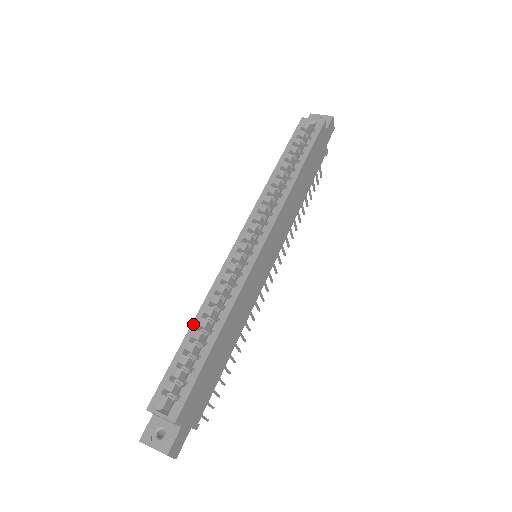
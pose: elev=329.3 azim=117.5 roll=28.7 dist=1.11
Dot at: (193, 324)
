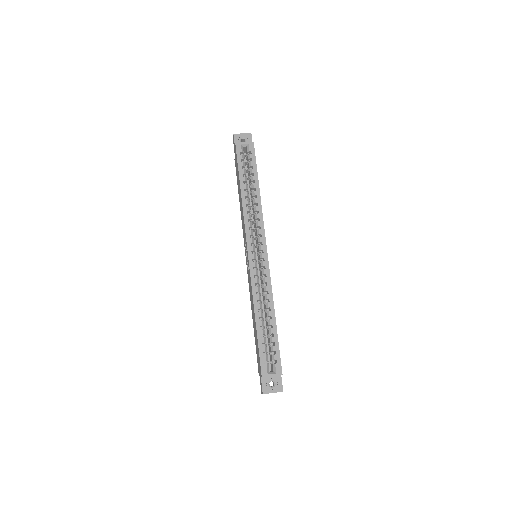
Dot at: (256, 318)
